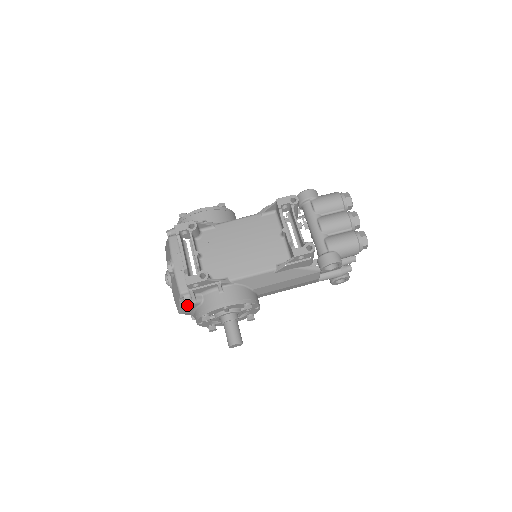
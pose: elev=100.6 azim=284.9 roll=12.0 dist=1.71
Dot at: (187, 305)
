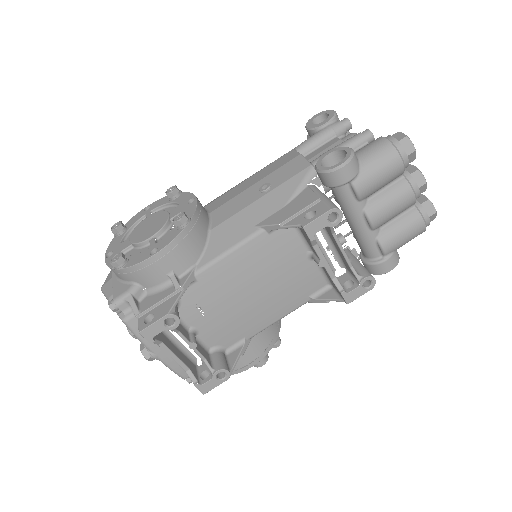
Dot at: occluded
